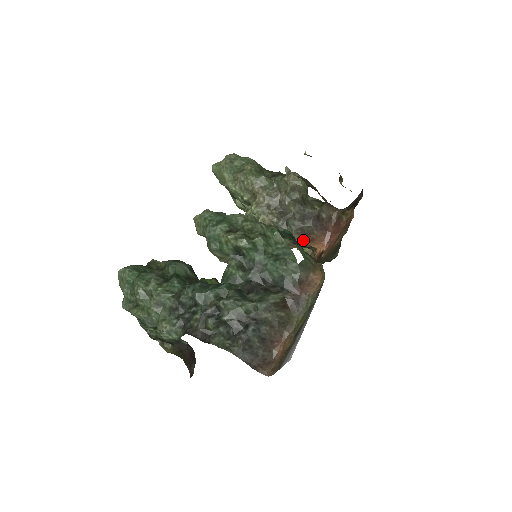
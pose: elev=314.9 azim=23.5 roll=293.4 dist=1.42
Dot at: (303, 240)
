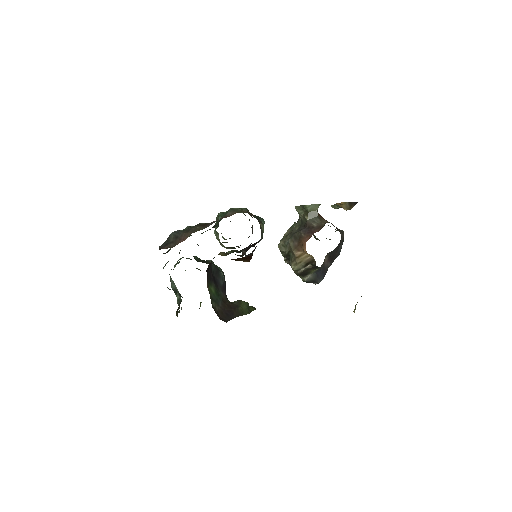
Dot at: (297, 246)
